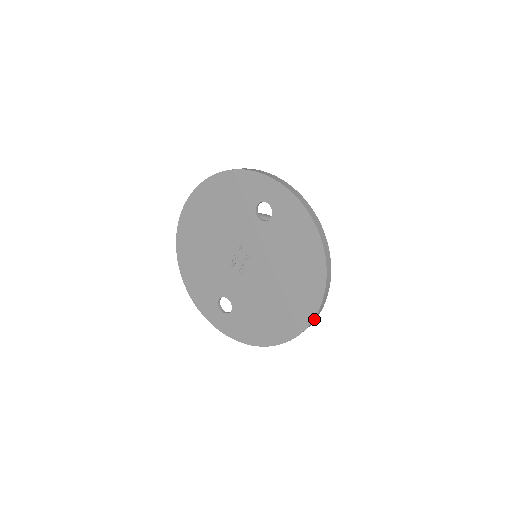
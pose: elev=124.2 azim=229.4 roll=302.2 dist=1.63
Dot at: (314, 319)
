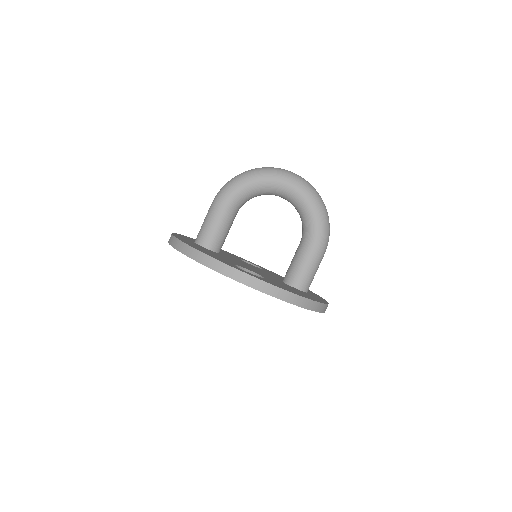
Dot at: occluded
